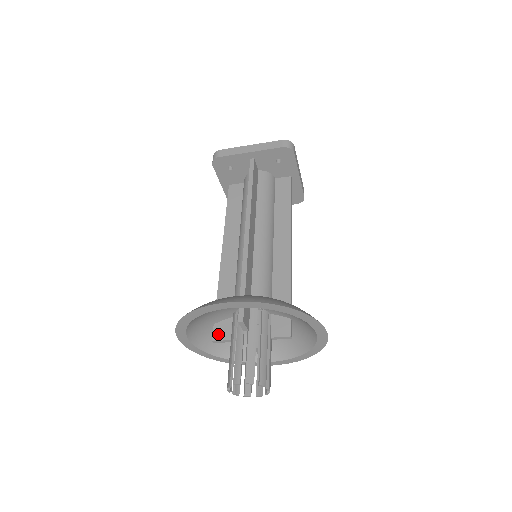
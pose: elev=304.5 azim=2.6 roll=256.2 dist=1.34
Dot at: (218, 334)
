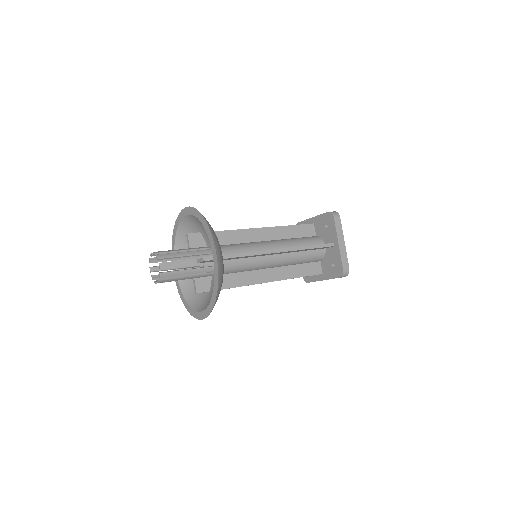
Dot at: occluded
